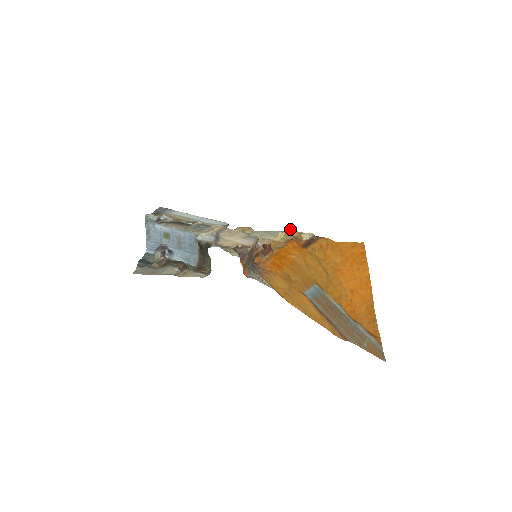
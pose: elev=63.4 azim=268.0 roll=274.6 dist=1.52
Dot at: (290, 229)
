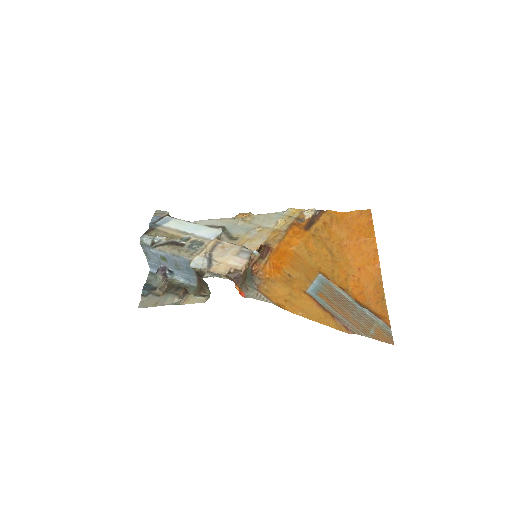
Dot at: (291, 208)
